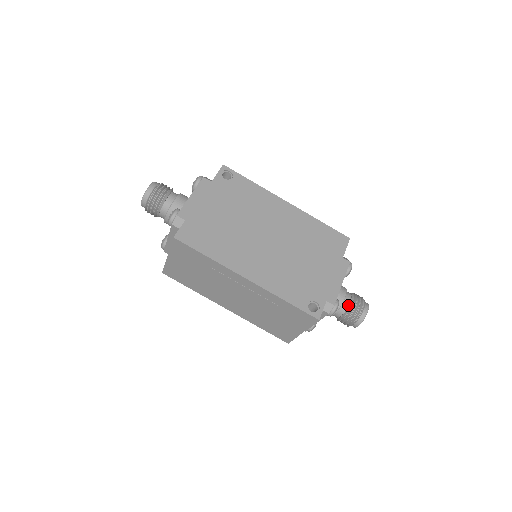
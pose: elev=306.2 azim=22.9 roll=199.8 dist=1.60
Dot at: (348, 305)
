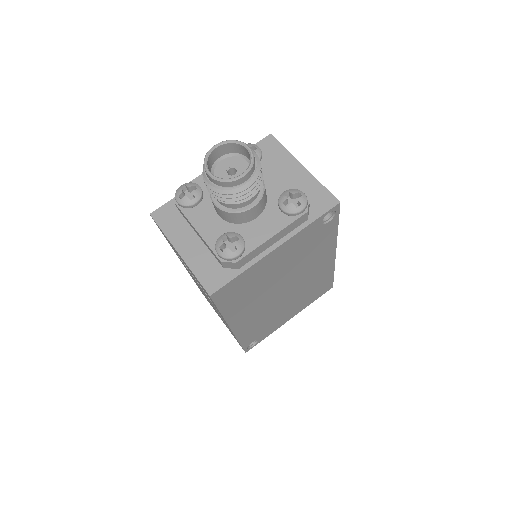
Dot at: occluded
